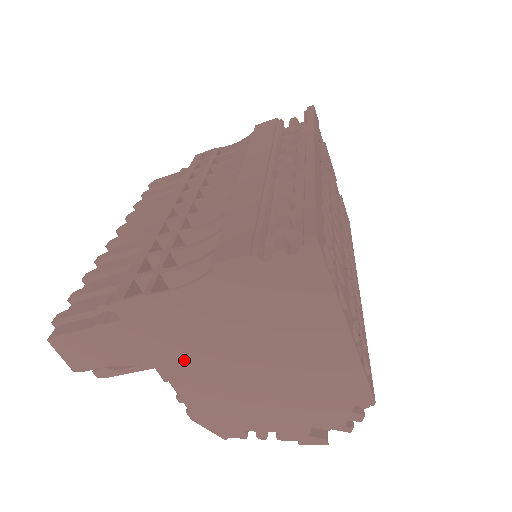
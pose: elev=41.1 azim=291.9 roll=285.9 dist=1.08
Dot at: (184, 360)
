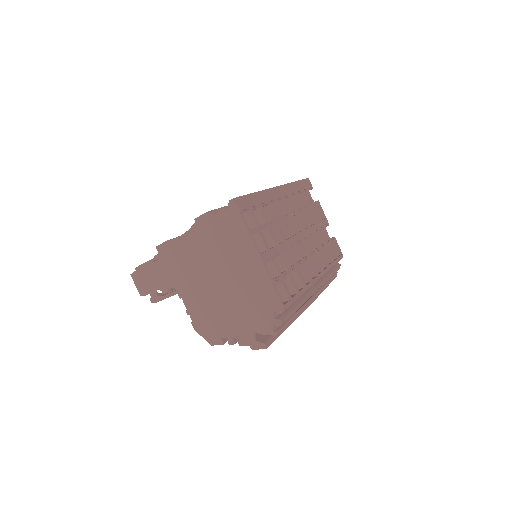
Dot at: (188, 282)
